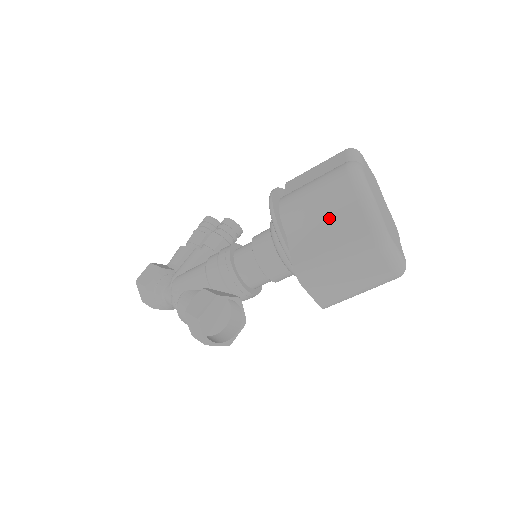
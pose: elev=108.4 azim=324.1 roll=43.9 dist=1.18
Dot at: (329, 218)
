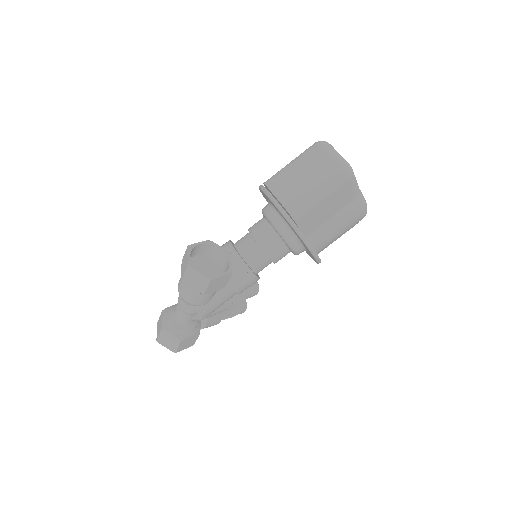
Dot at: occluded
